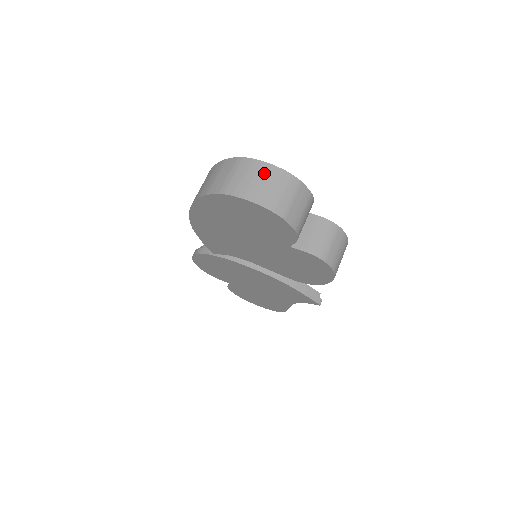
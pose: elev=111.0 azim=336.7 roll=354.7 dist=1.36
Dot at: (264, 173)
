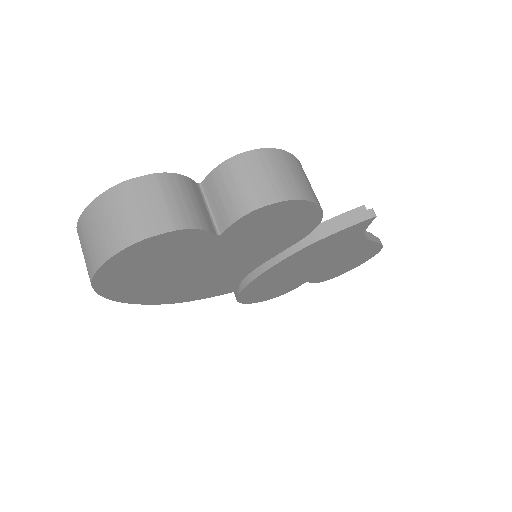
Dot at: (91, 221)
